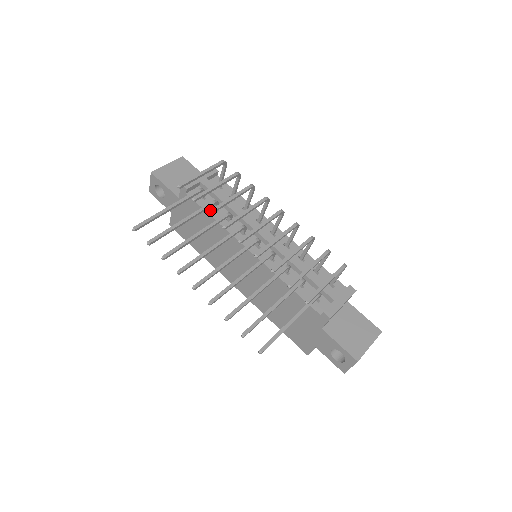
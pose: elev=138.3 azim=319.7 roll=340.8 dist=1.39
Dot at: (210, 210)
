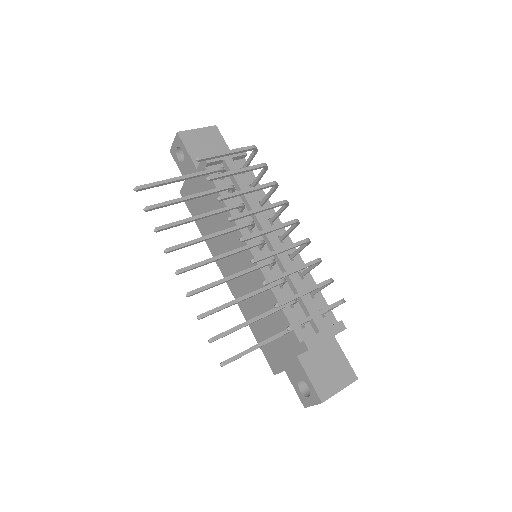
Dot at: (222, 196)
